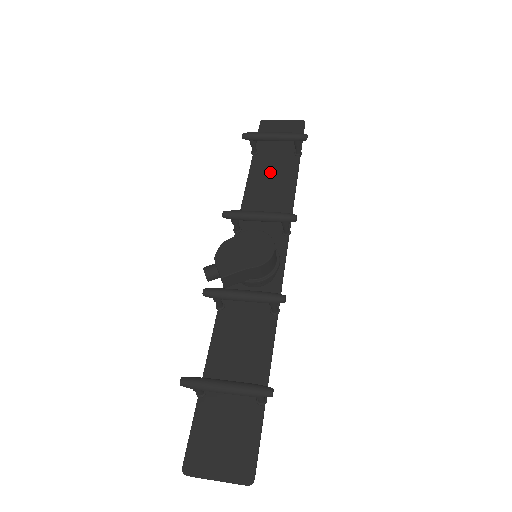
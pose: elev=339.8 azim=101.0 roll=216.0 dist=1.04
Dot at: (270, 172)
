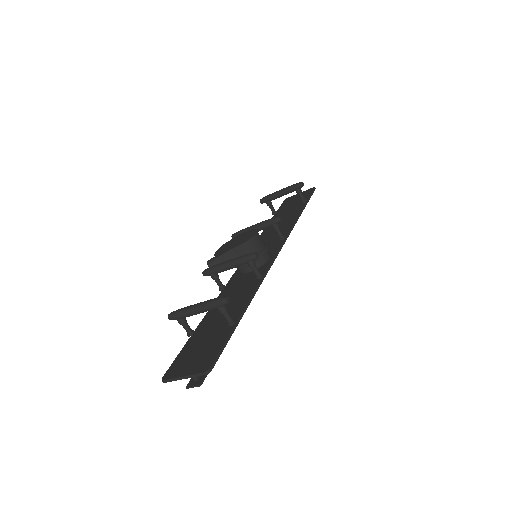
Dot at: (282, 218)
